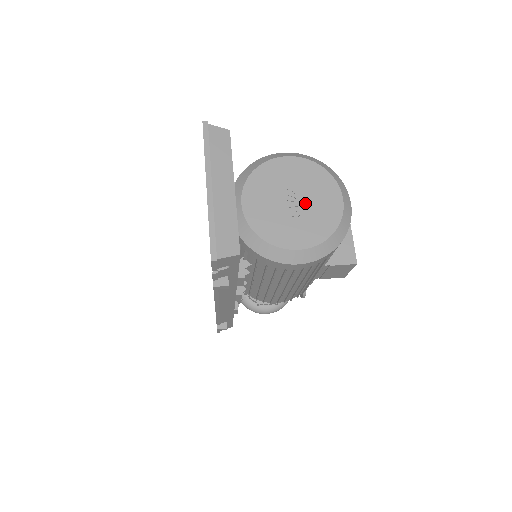
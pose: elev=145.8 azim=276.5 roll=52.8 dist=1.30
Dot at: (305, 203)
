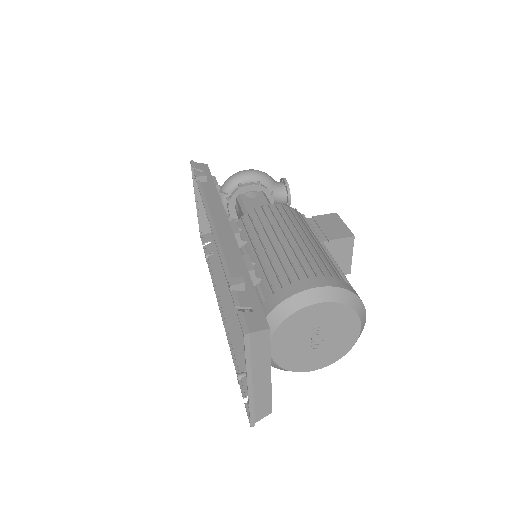
Dot at: (327, 339)
